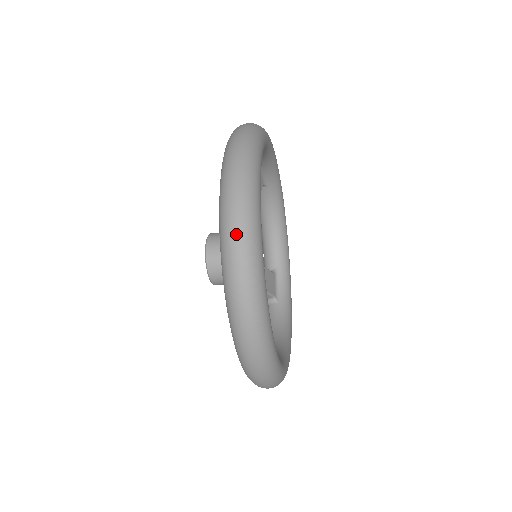
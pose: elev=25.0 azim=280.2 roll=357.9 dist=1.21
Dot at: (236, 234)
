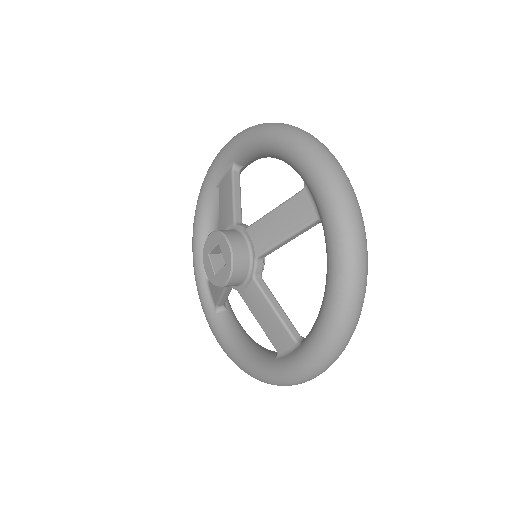
Dot at: occluded
